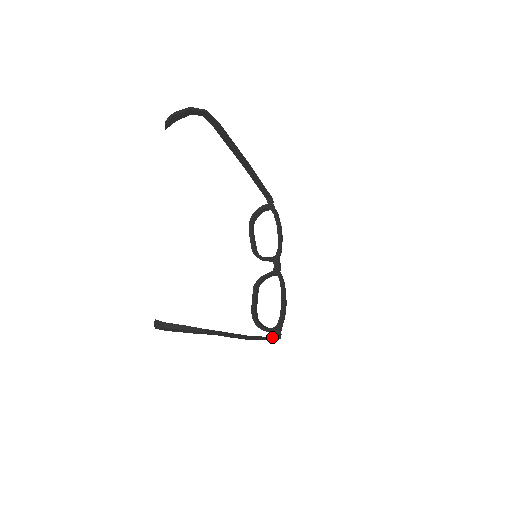
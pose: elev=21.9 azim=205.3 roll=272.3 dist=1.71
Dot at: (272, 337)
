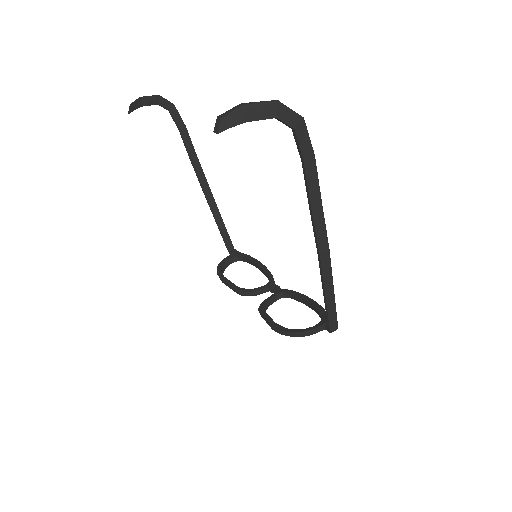
Dot at: (333, 304)
